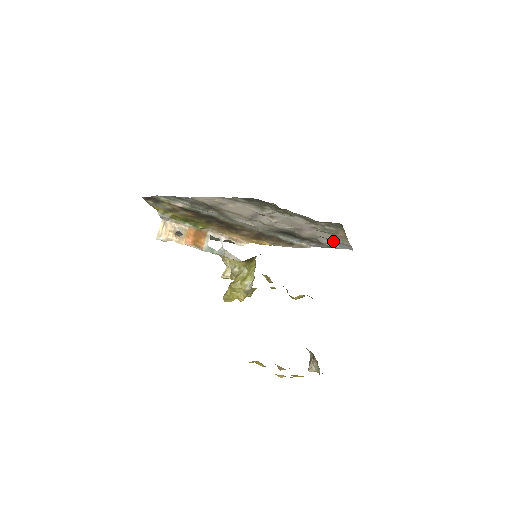
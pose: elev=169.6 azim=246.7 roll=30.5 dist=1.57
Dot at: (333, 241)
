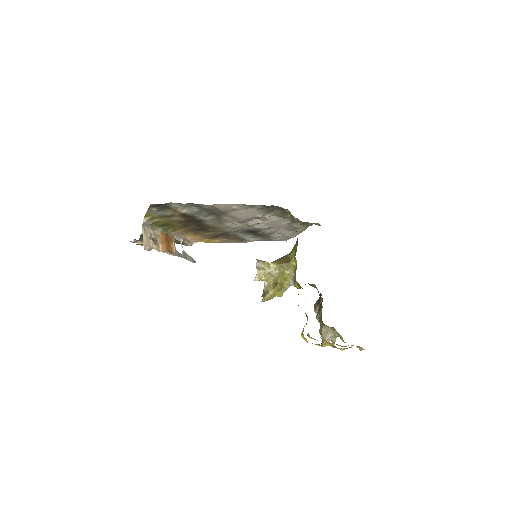
Dot at: (283, 235)
